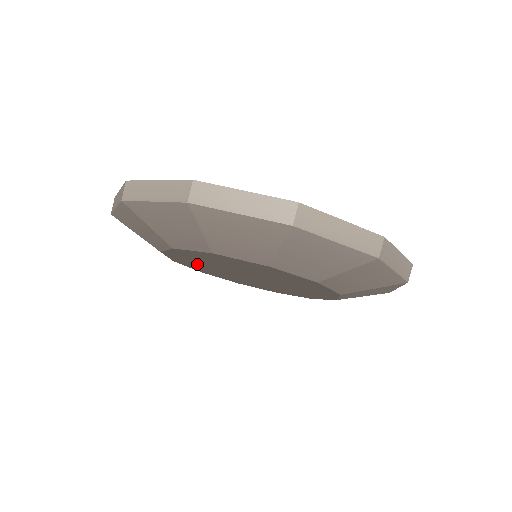
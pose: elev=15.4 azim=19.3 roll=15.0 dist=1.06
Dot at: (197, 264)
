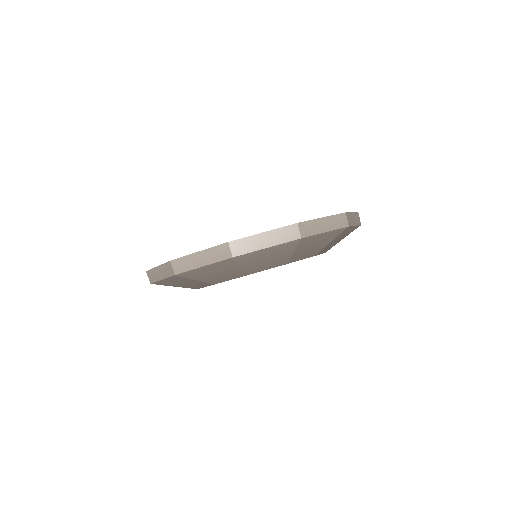
Dot at: occluded
